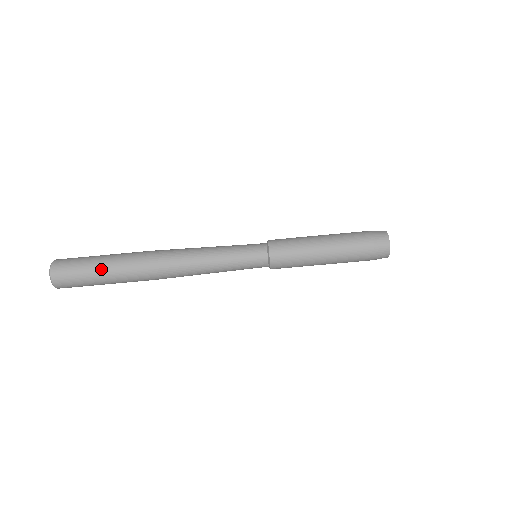
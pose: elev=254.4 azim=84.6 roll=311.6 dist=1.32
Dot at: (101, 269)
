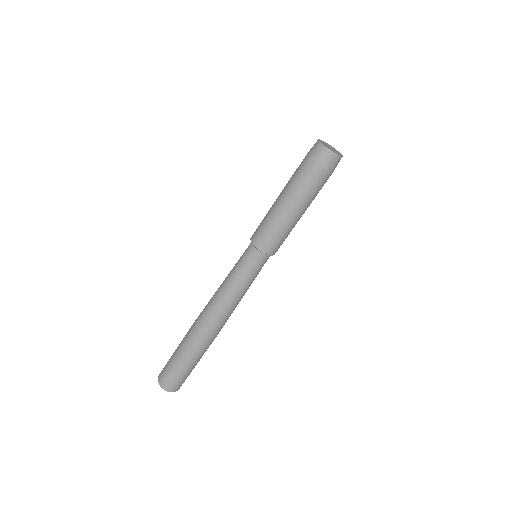
Dot at: (177, 351)
